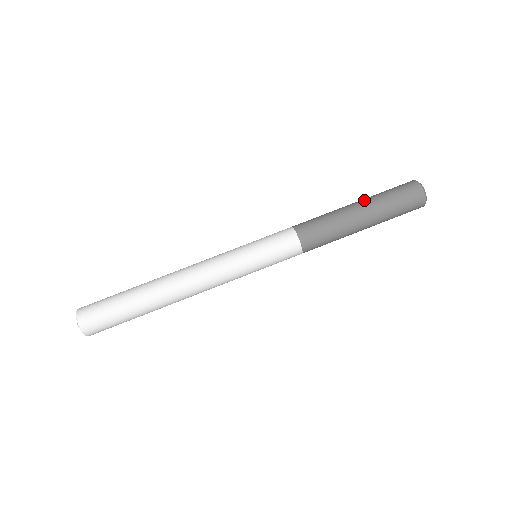
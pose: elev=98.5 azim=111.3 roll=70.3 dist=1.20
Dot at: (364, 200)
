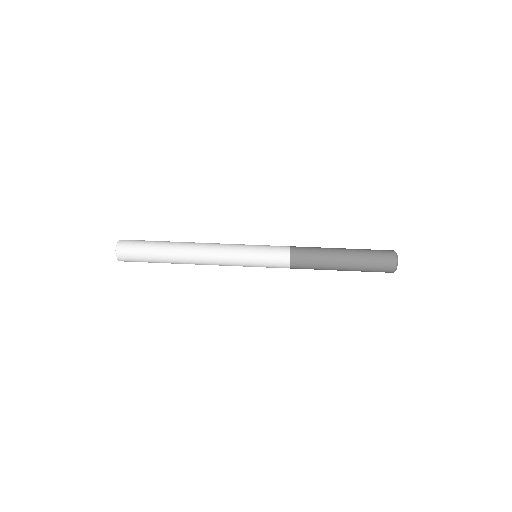
Dot at: occluded
